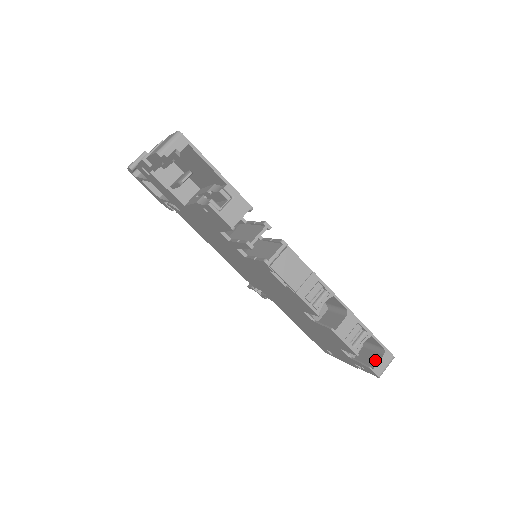
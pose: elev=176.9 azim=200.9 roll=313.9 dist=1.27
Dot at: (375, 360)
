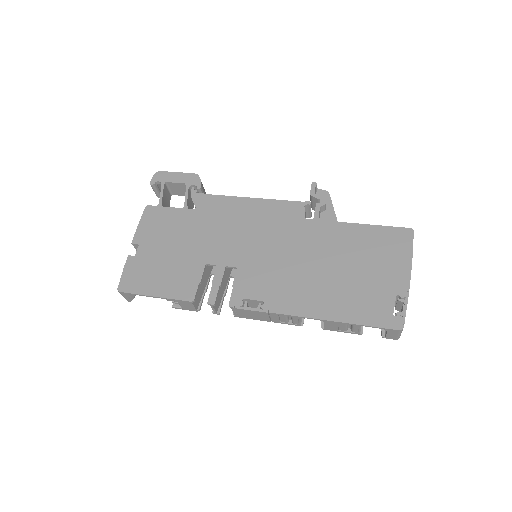
Dot at: occluded
